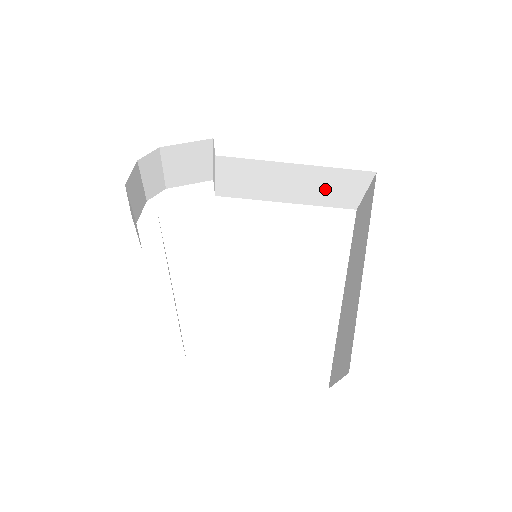
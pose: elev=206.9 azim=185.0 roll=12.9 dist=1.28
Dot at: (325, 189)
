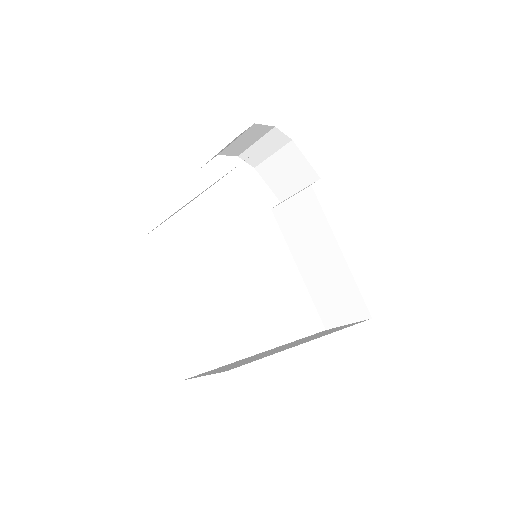
Dot at: (331, 290)
